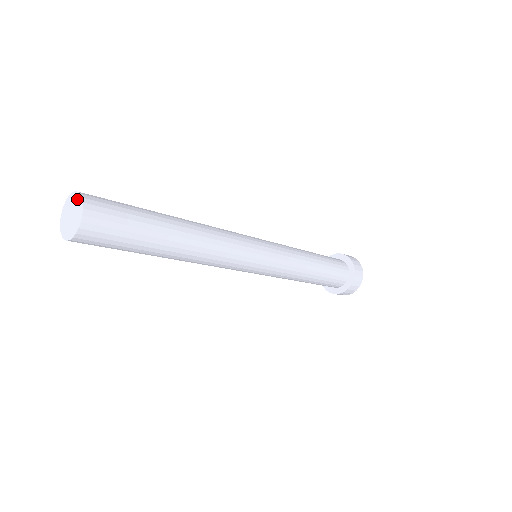
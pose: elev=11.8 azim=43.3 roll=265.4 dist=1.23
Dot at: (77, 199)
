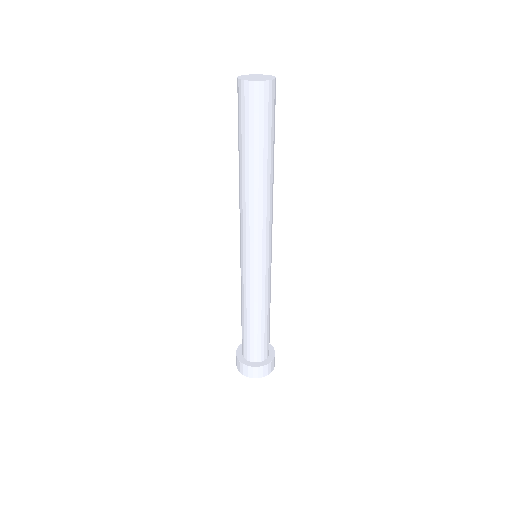
Dot at: (271, 77)
